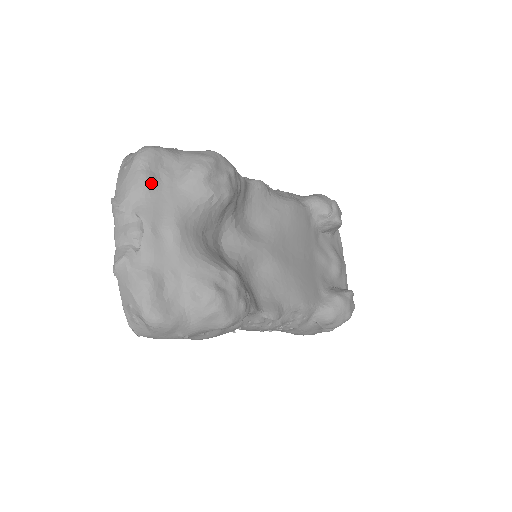
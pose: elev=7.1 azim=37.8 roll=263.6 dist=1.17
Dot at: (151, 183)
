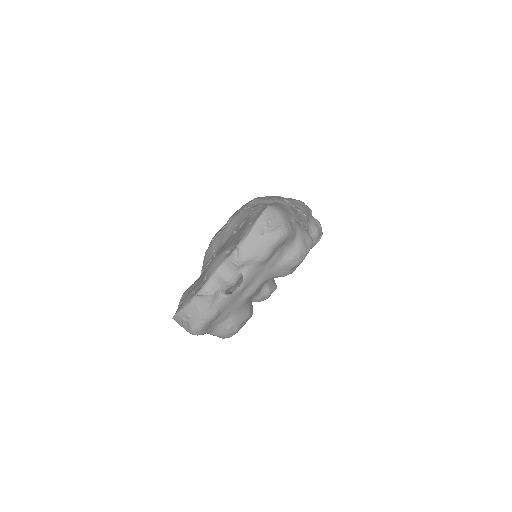
Dot at: (268, 259)
